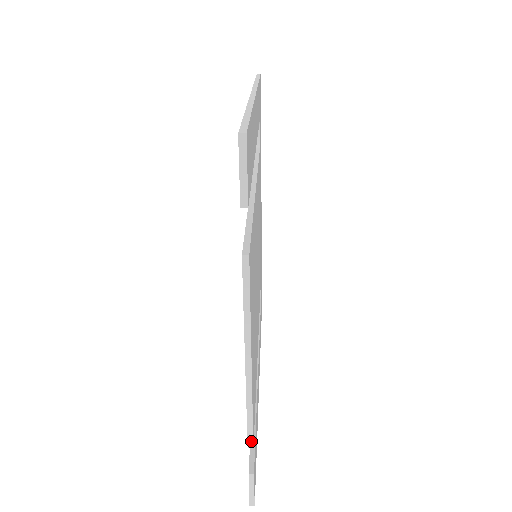
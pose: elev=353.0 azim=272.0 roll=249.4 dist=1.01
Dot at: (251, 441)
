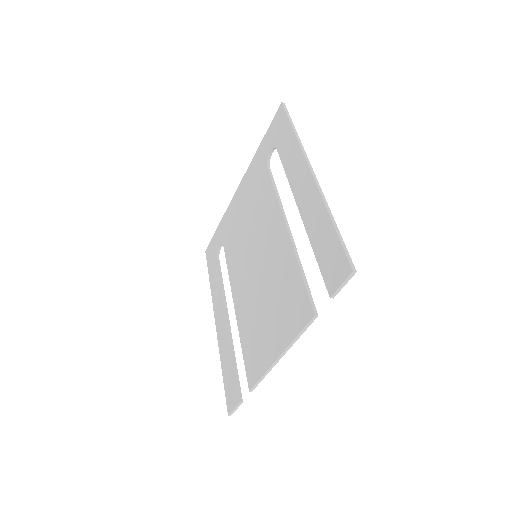
Dot at: occluded
